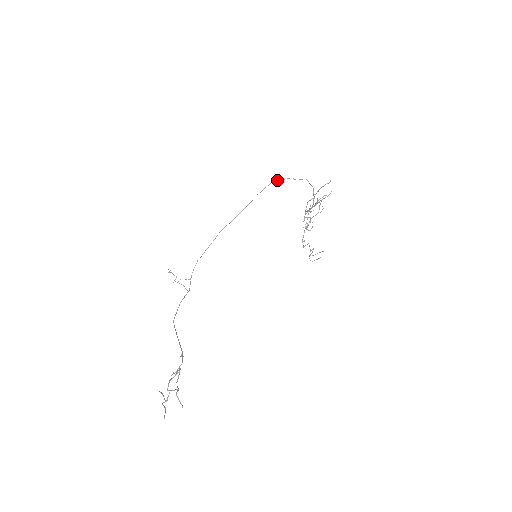
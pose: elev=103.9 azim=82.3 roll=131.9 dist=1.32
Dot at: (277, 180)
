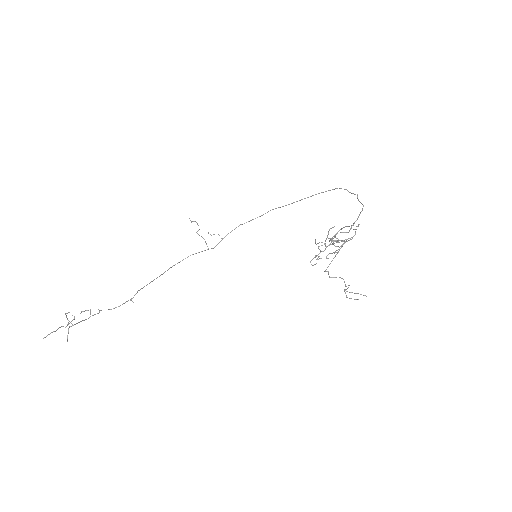
Dot at: occluded
